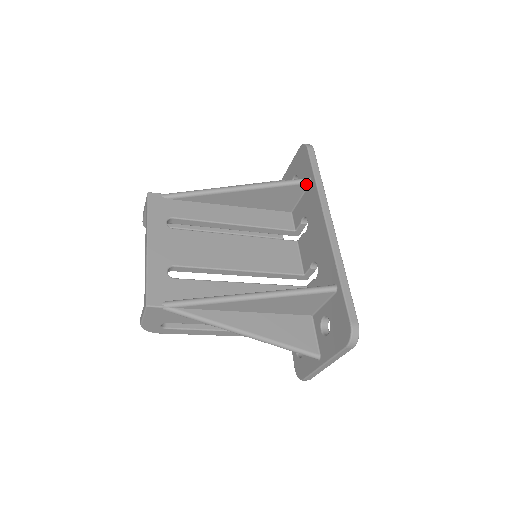
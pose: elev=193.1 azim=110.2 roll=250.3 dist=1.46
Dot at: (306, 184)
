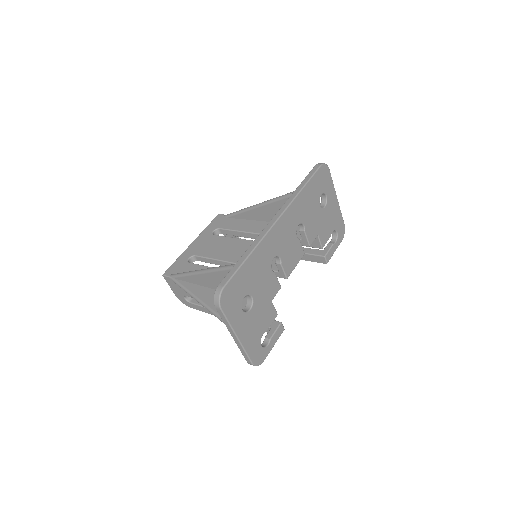
Dot at: occluded
